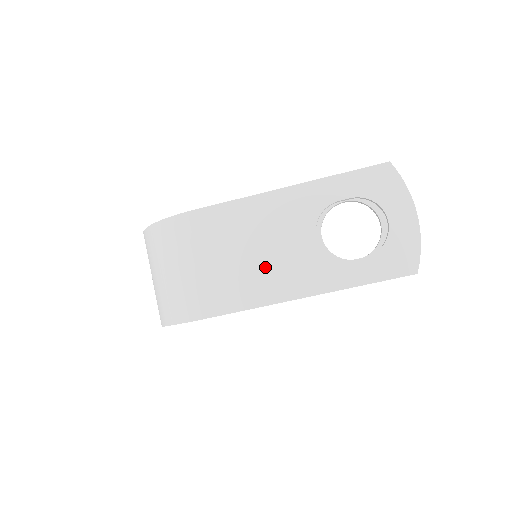
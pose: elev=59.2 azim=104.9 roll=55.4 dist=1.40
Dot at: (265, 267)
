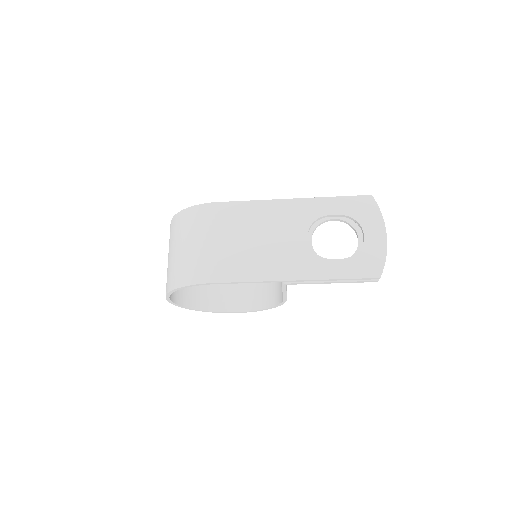
Dot at: (263, 252)
